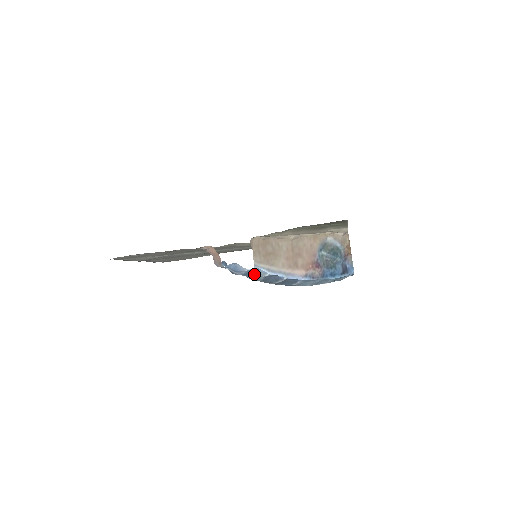
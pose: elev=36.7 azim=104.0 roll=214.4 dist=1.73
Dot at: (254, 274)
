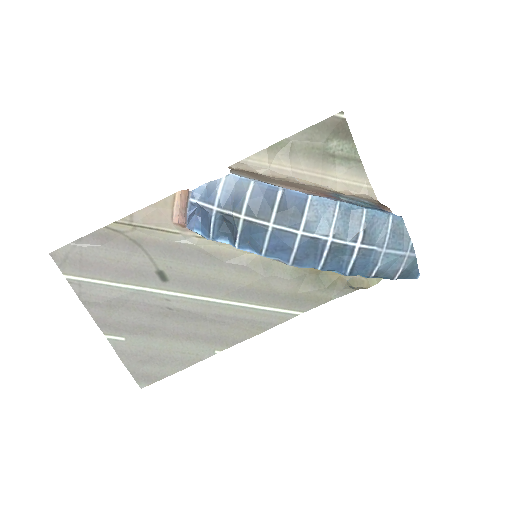
Dot at: (235, 197)
